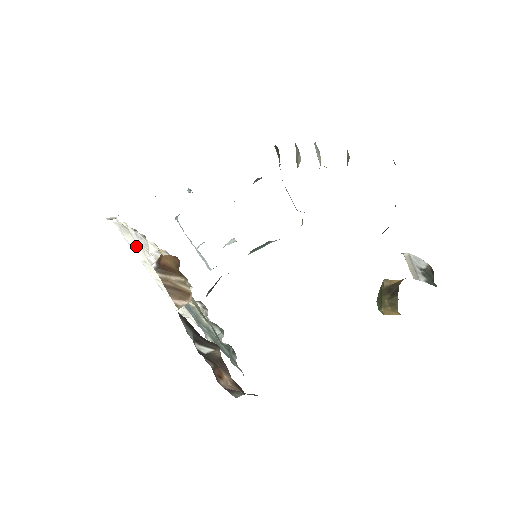
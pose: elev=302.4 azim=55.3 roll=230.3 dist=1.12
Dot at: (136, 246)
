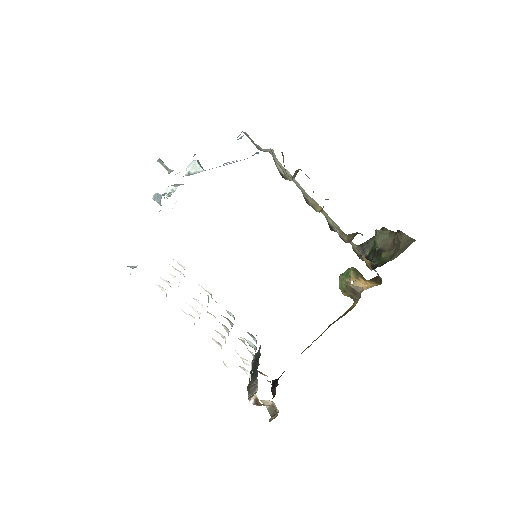
Dot at: occluded
